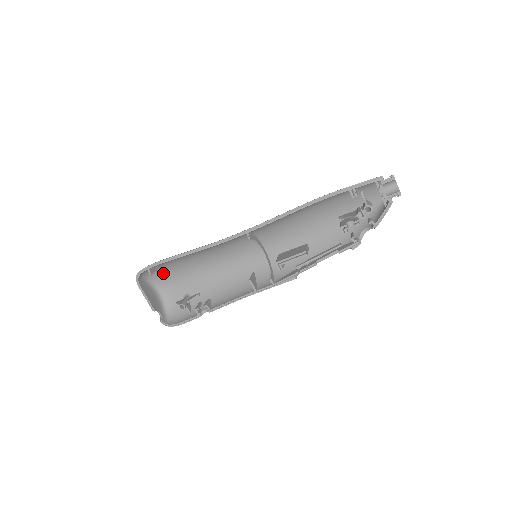
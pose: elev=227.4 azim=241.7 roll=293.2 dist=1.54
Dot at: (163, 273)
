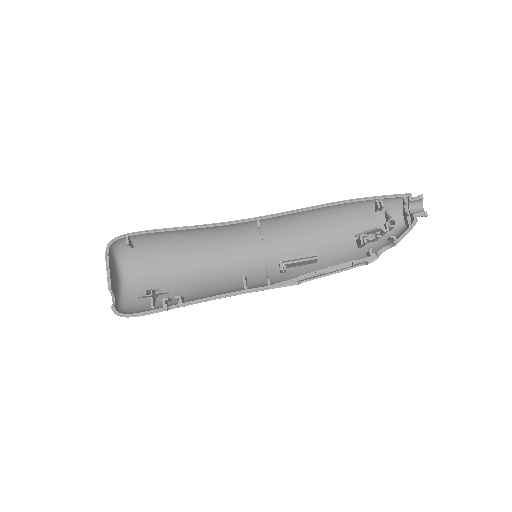
Dot at: (138, 257)
